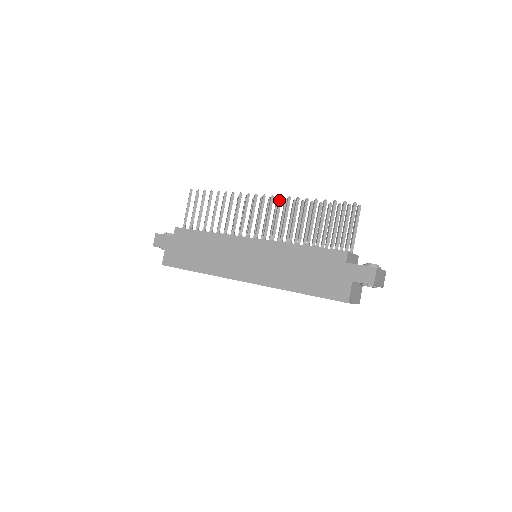
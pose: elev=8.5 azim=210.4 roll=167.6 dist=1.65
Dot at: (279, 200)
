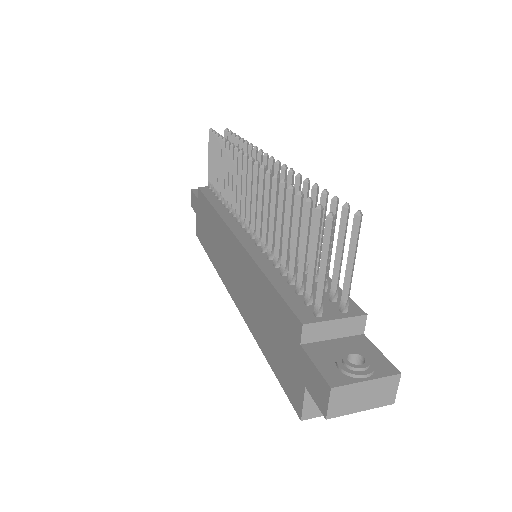
Dot at: (259, 174)
